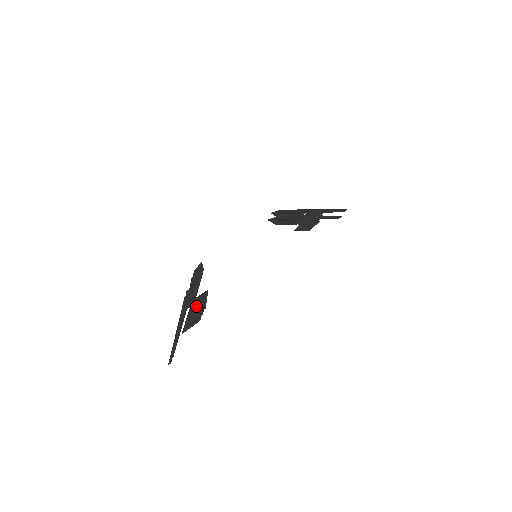
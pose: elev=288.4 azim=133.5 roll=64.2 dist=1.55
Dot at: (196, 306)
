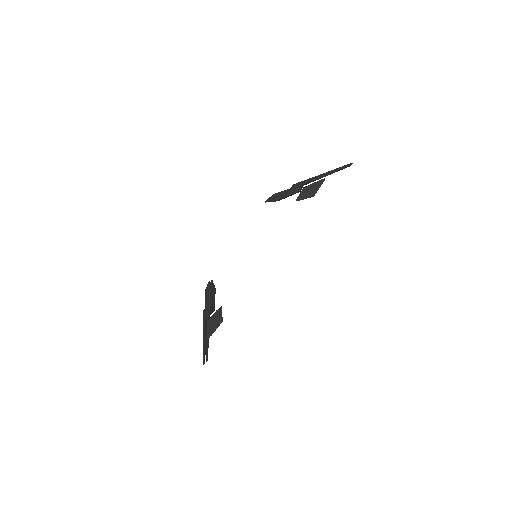
Dot at: (210, 326)
